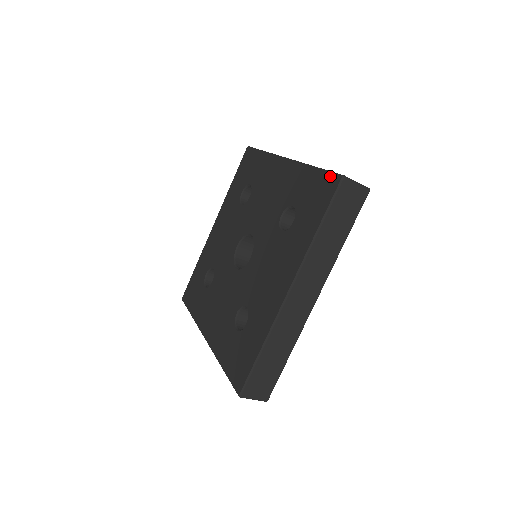
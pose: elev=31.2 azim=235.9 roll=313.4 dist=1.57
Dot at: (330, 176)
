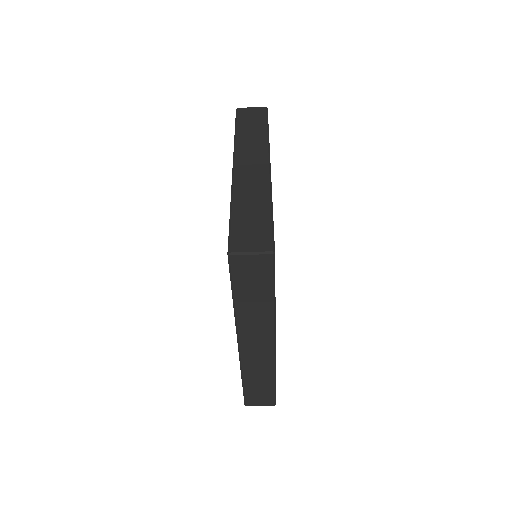
Dot at: (228, 241)
